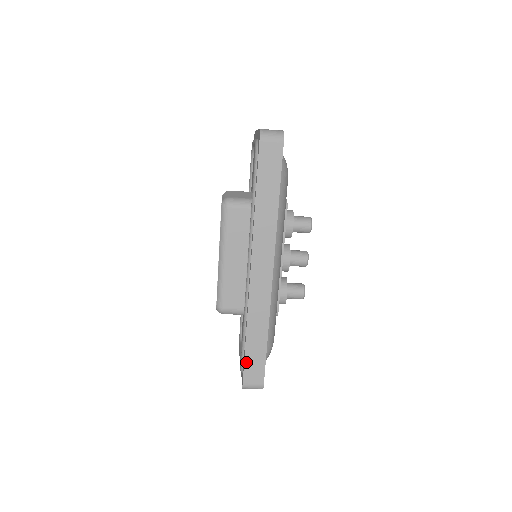
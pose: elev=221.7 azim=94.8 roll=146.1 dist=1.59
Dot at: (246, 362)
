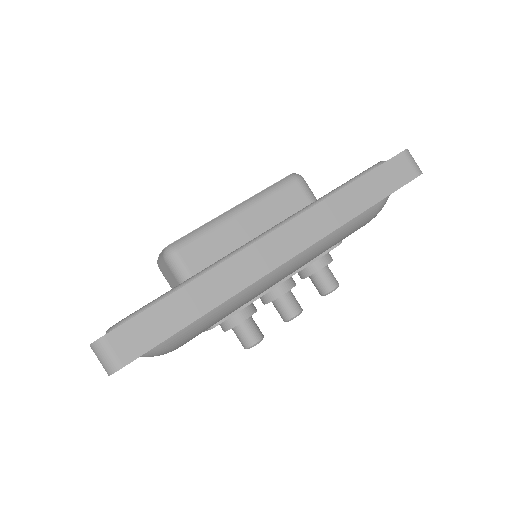
Dot at: (142, 315)
